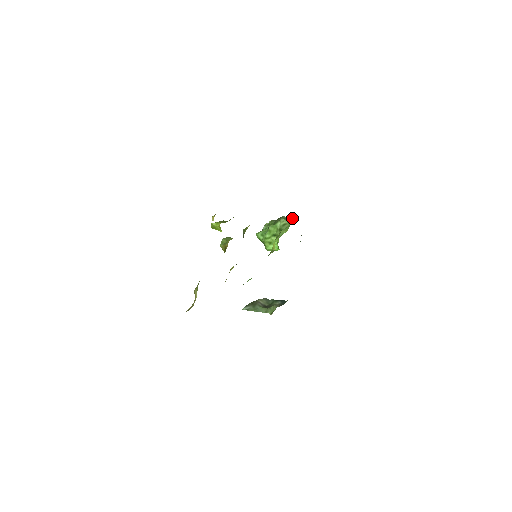
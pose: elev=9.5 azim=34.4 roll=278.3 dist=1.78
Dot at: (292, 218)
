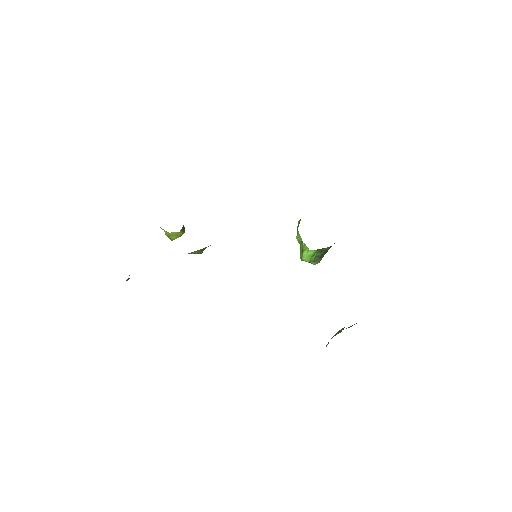
Dot at: occluded
